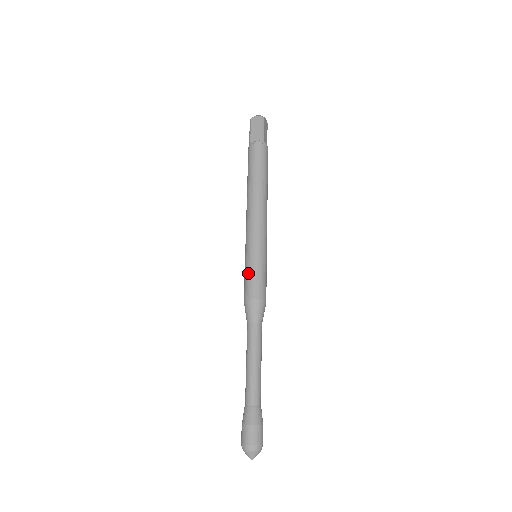
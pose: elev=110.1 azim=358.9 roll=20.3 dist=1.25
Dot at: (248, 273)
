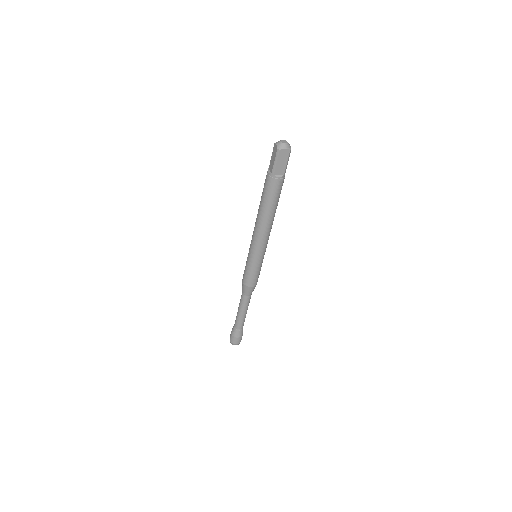
Dot at: (245, 266)
